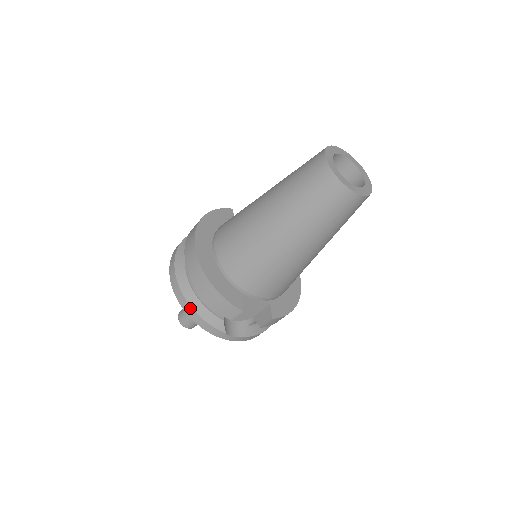
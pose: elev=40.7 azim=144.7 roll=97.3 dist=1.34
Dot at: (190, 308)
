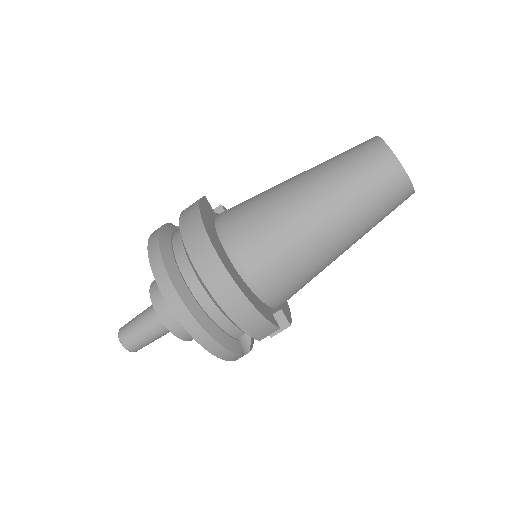
Dot at: (209, 338)
